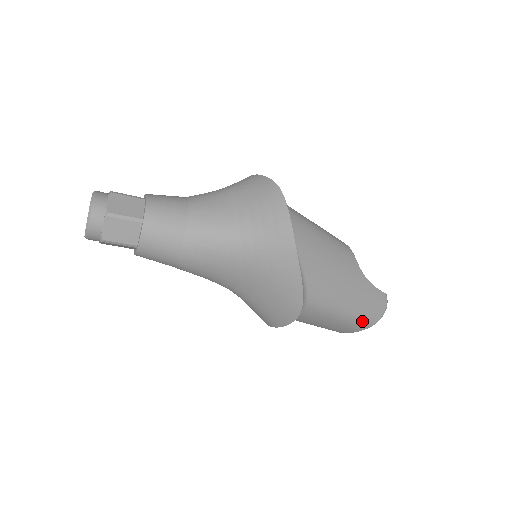
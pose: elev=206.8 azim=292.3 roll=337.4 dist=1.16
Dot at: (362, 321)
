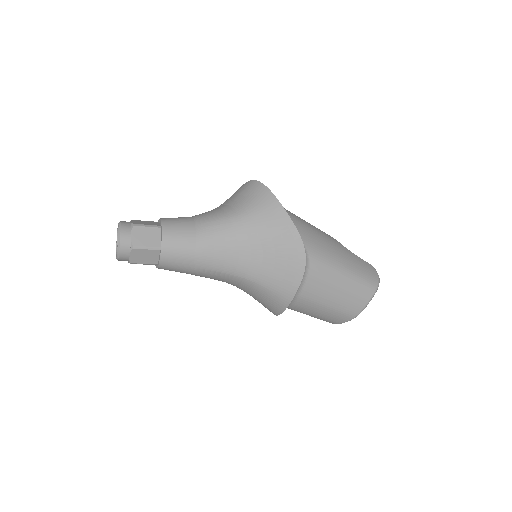
Dot at: (364, 284)
